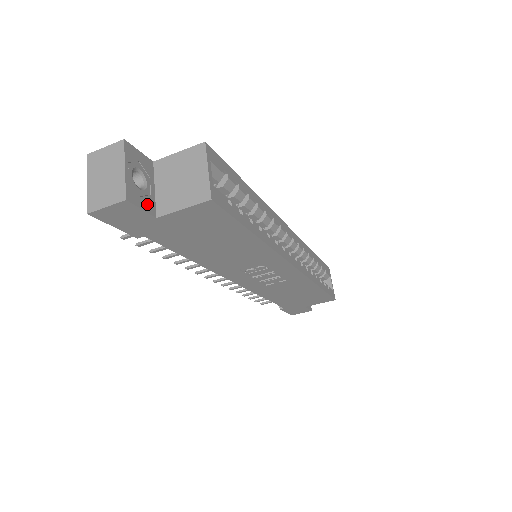
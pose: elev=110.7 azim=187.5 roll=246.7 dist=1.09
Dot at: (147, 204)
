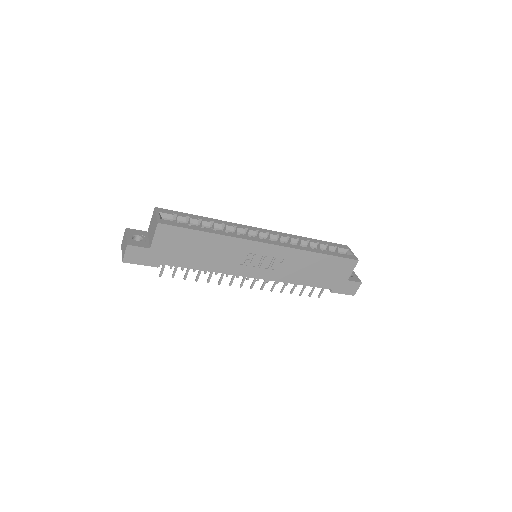
Dot at: (143, 245)
